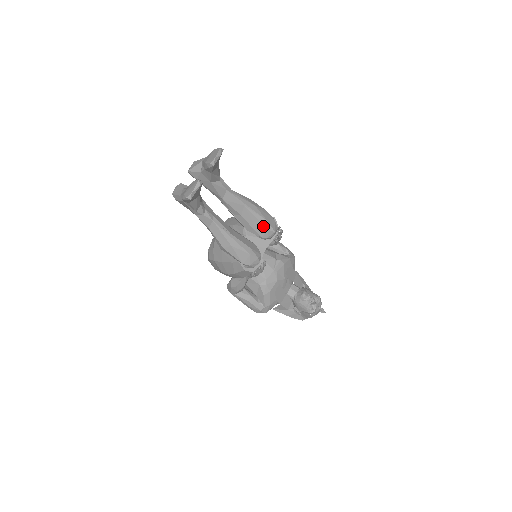
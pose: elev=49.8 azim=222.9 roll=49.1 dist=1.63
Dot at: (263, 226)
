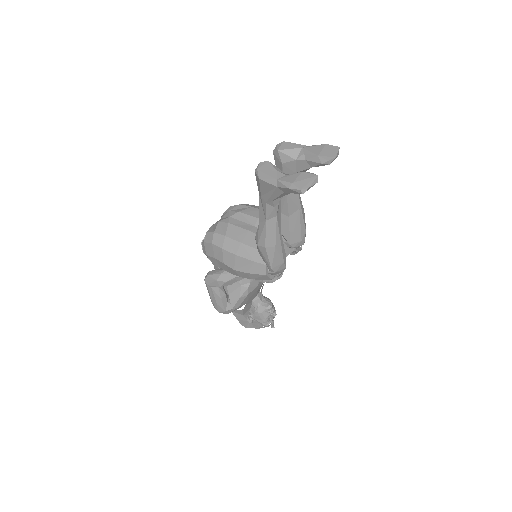
Dot at: (300, 235)
